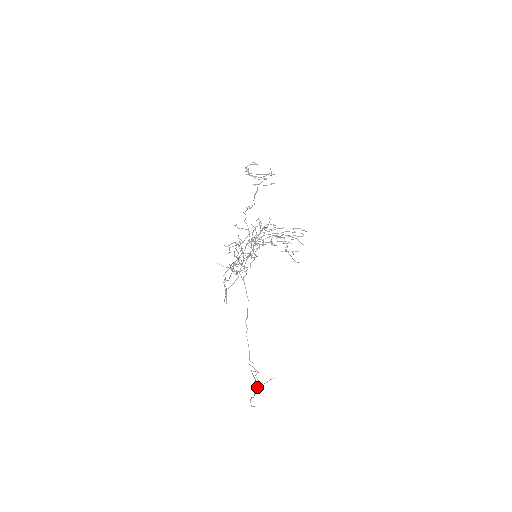
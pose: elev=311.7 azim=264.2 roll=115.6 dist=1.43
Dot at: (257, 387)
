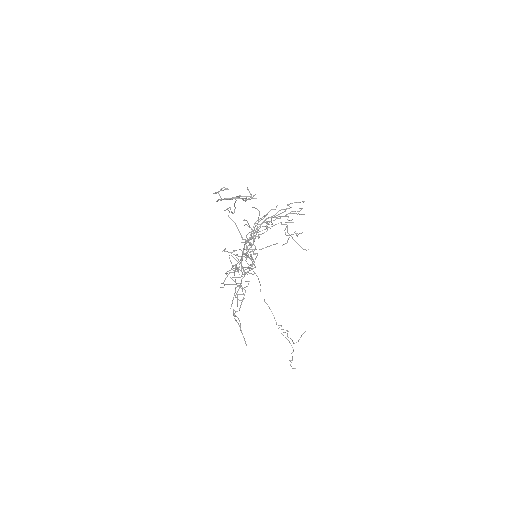
Dot at: (292, 347)
